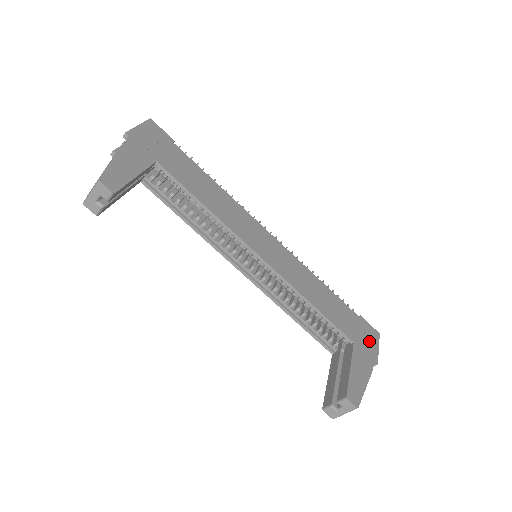
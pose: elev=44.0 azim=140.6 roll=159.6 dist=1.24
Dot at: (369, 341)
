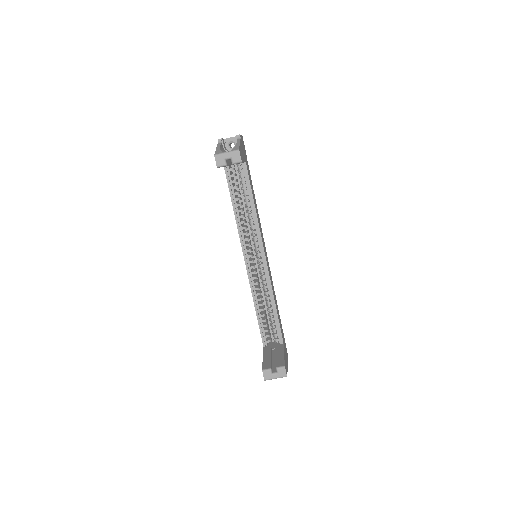
Dot at: occluded
